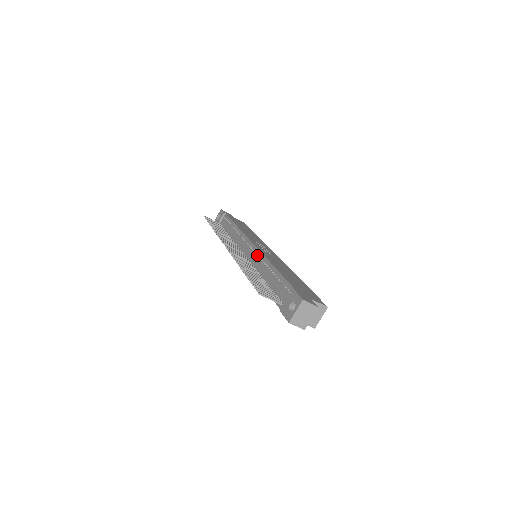
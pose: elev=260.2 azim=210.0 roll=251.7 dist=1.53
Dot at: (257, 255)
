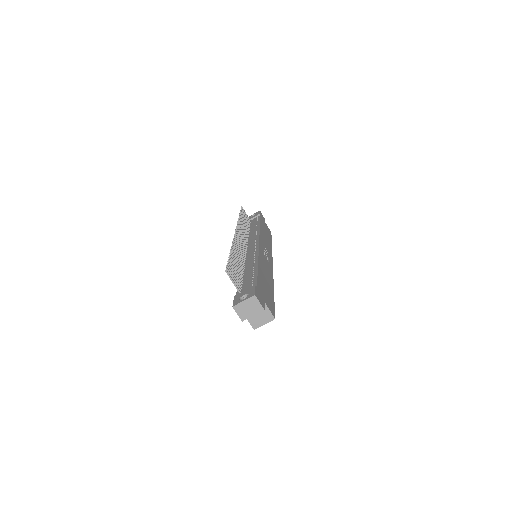
Dot at: occluded
